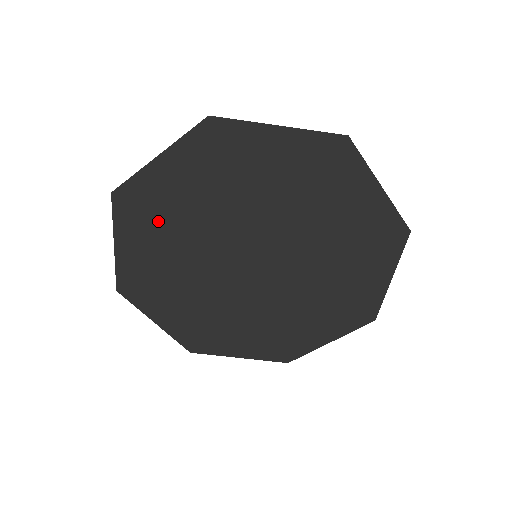
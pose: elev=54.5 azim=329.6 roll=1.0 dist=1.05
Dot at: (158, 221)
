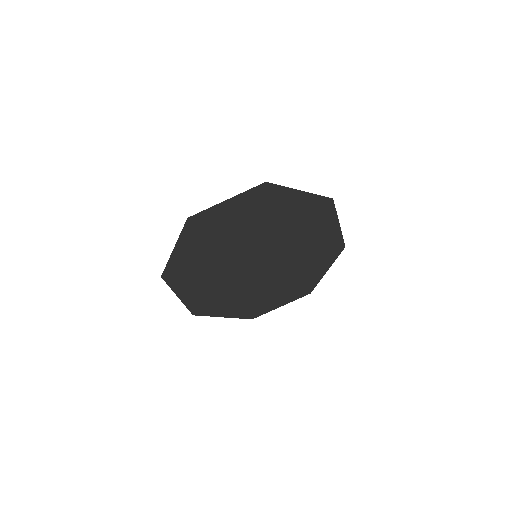
Dot at: (210, 236)
